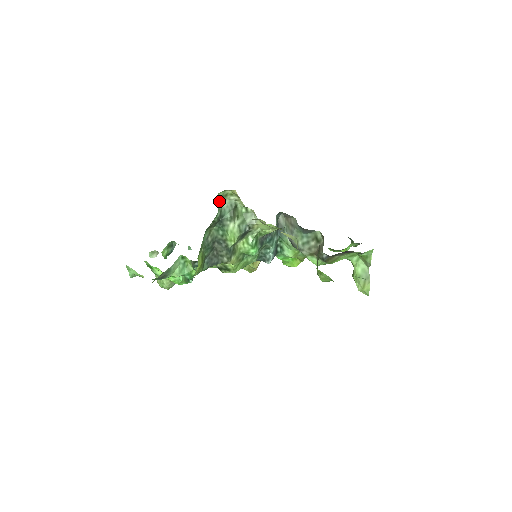
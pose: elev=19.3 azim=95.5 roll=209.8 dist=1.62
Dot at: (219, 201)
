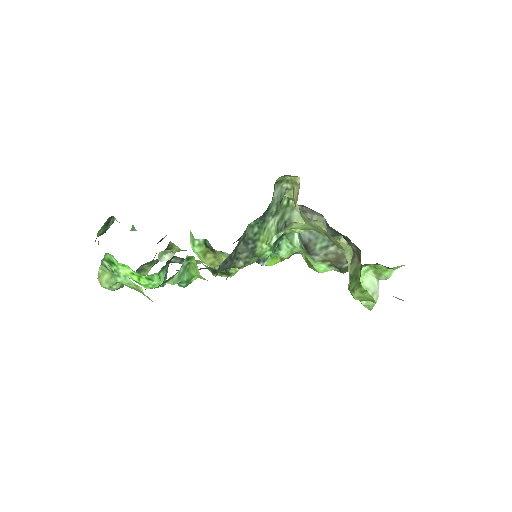
Dot at: (274, 188)
